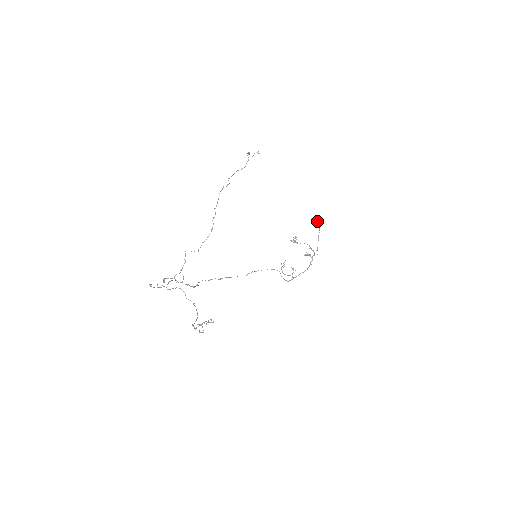
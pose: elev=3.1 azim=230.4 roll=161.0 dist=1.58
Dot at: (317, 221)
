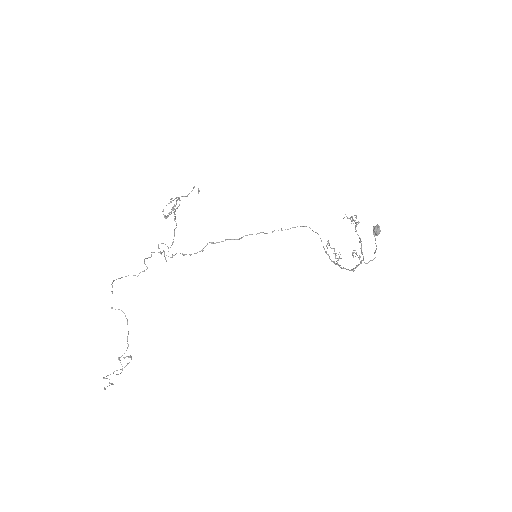
Dot at: (373, 228)
